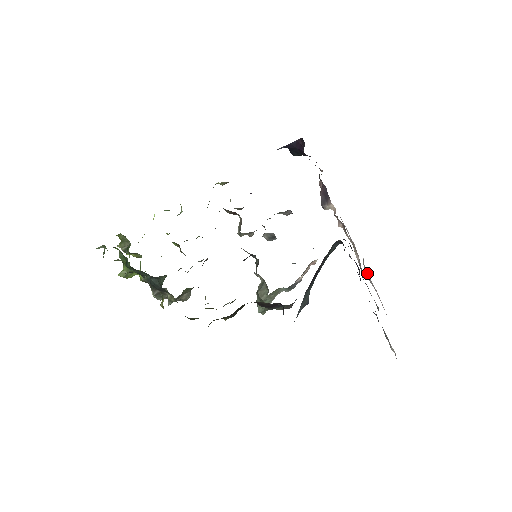
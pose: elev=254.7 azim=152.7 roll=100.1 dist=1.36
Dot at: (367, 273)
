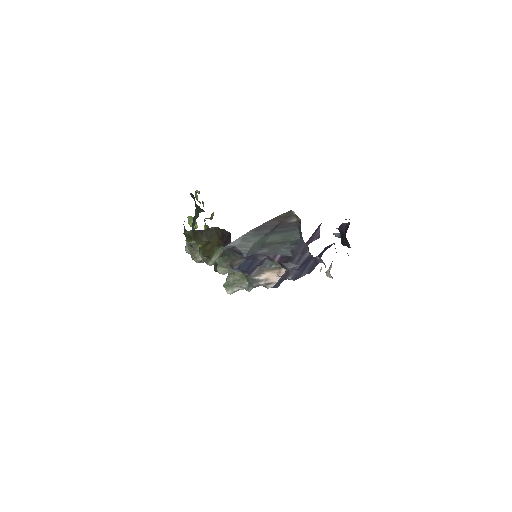
Dot at: occluded
